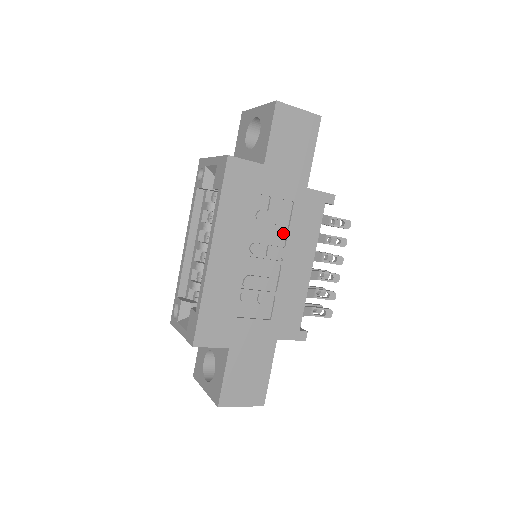
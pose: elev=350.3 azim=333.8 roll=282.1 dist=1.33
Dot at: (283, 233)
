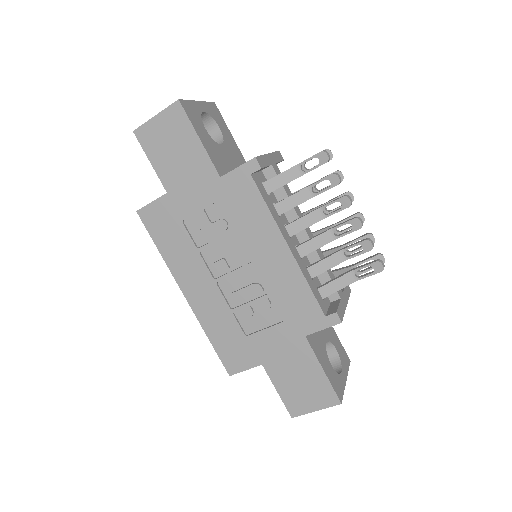
Dot at: (233, 235)
